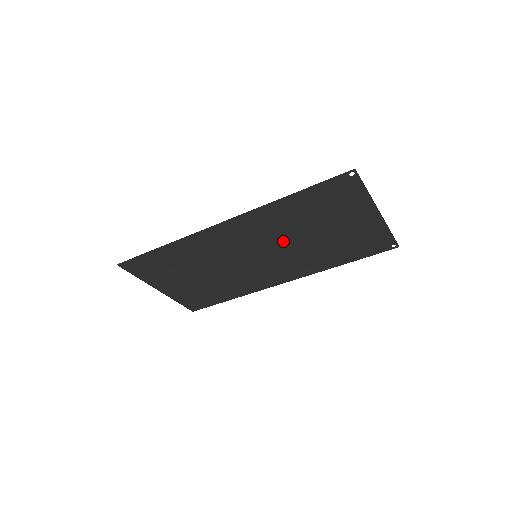
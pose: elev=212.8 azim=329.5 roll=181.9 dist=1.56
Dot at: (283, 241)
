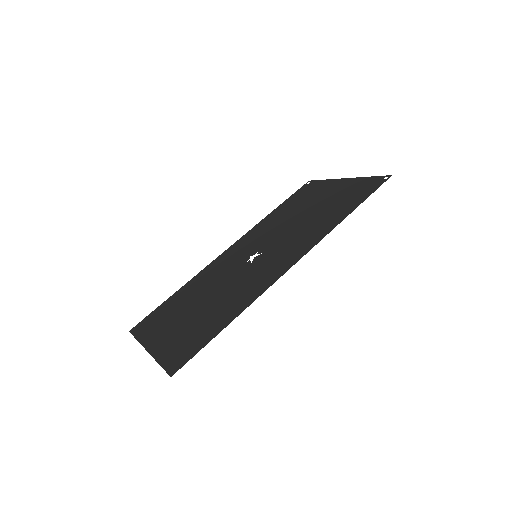
Dot at: (286, 234)
